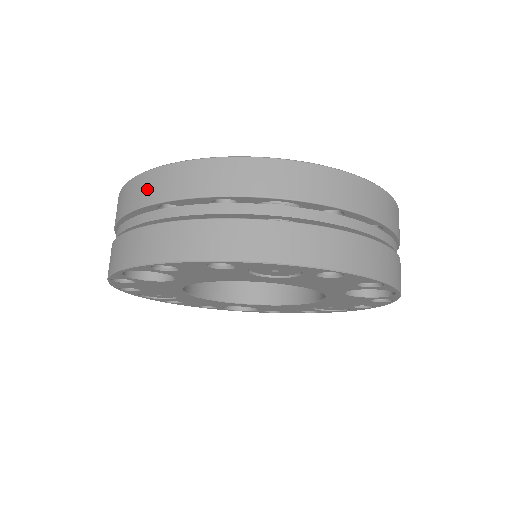
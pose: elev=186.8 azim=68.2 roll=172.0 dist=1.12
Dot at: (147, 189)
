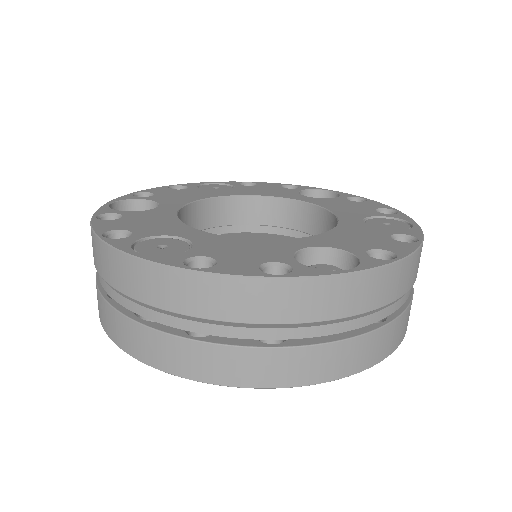
Dot at: (169, 292)
